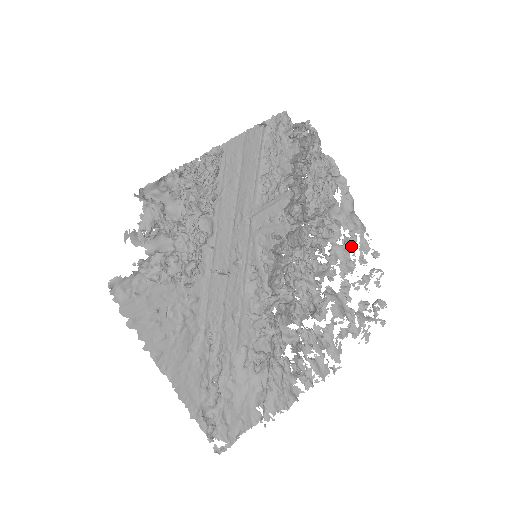
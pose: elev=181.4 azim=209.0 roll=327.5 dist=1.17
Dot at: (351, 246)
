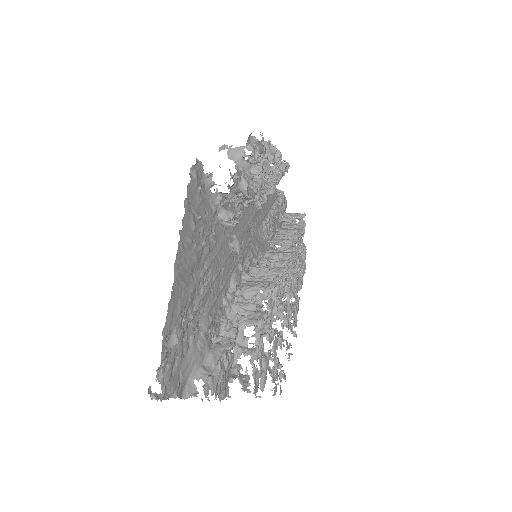
Dot at: (293, 311)
